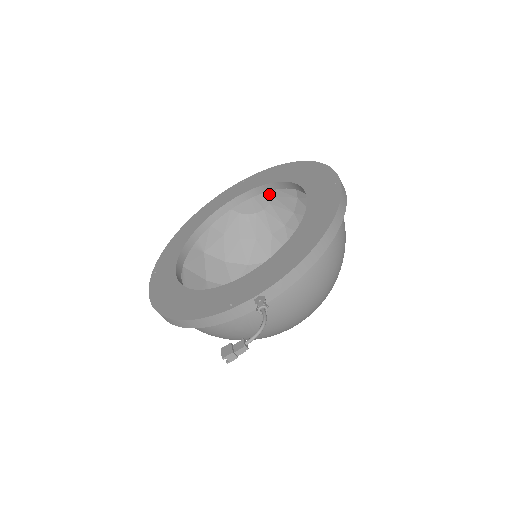
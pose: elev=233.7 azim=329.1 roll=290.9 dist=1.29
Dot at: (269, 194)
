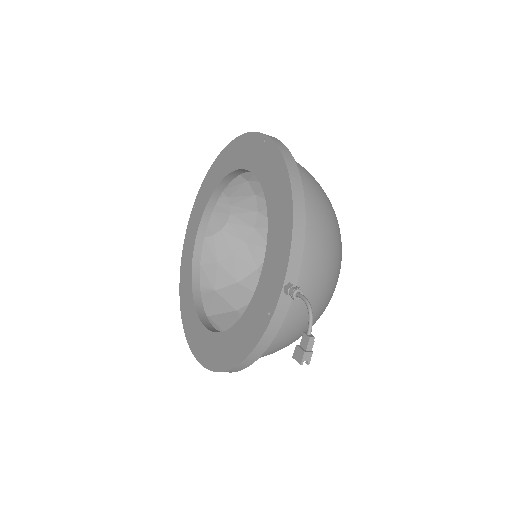
Dot at: (223, 199)
